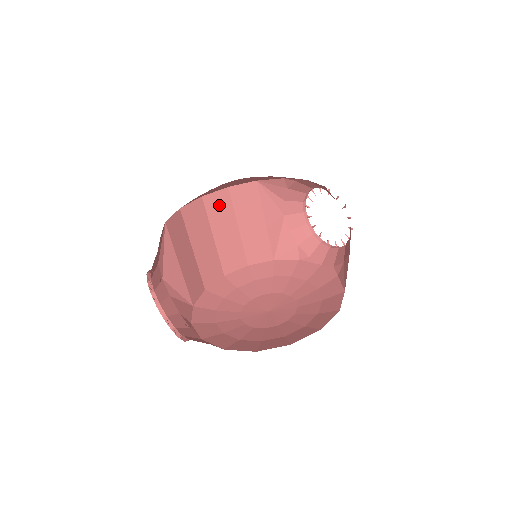
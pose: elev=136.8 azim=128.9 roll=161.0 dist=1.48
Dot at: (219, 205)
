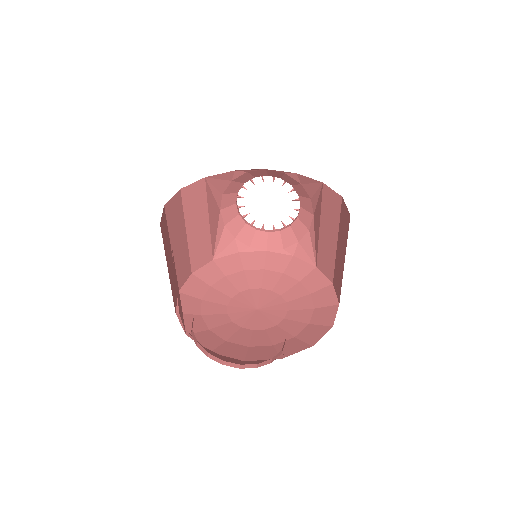
Dot at: (175, 212)
